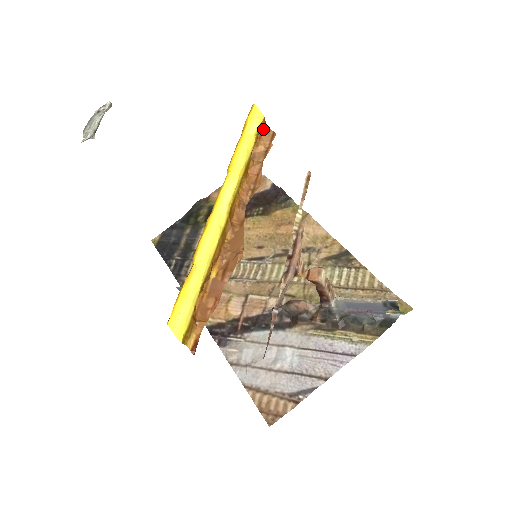
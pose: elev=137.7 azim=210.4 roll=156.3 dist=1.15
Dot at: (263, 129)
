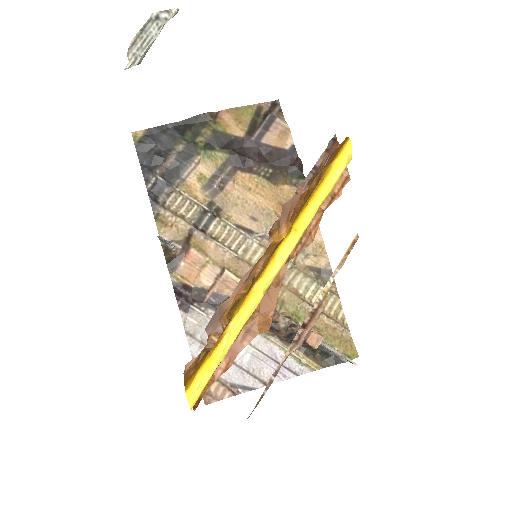
Dot at: occluded
